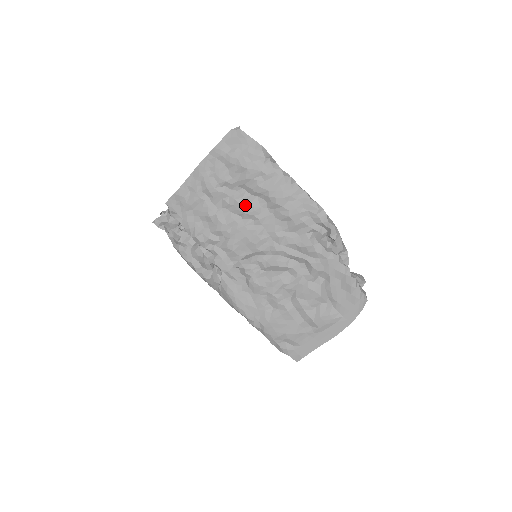
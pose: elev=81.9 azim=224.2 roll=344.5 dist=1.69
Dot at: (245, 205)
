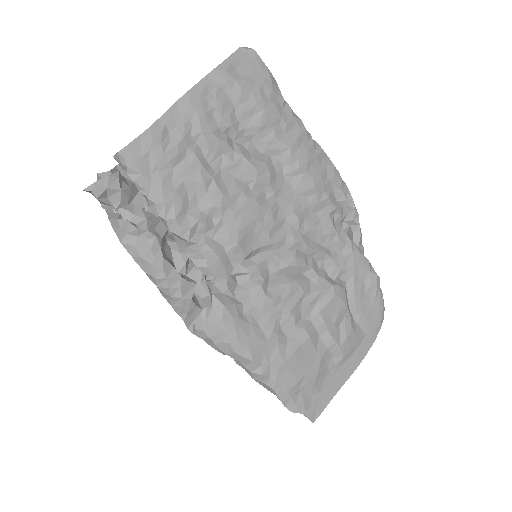
Dot at: (258, 166)
